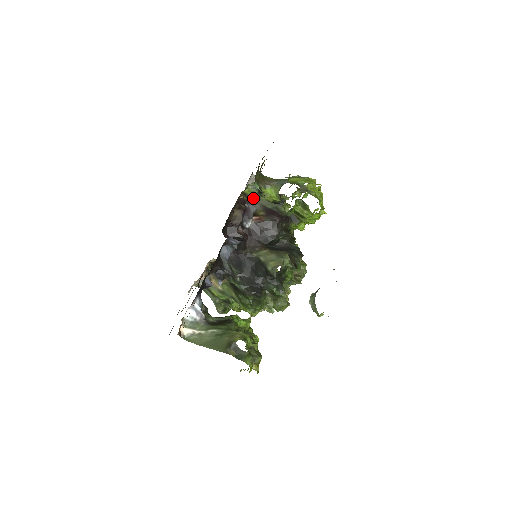
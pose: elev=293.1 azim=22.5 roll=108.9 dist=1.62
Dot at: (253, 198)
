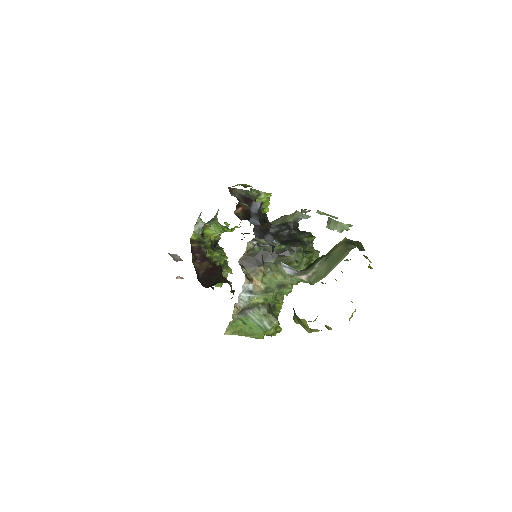
Dot at: (230, 189)
